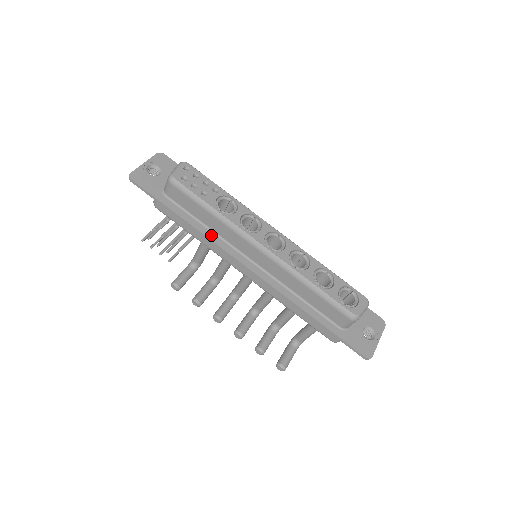
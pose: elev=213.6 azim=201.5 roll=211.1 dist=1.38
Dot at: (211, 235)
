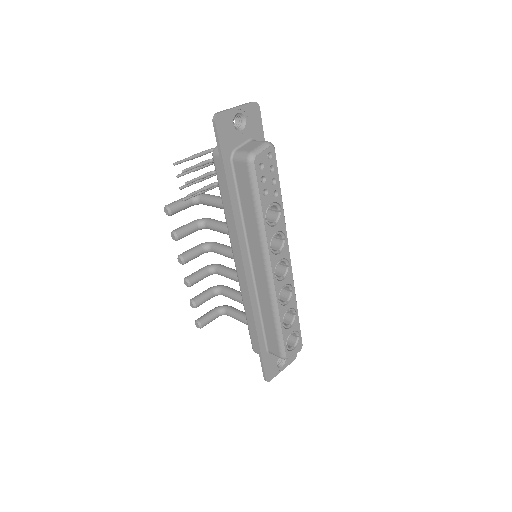
Dot at: (239, 224)
